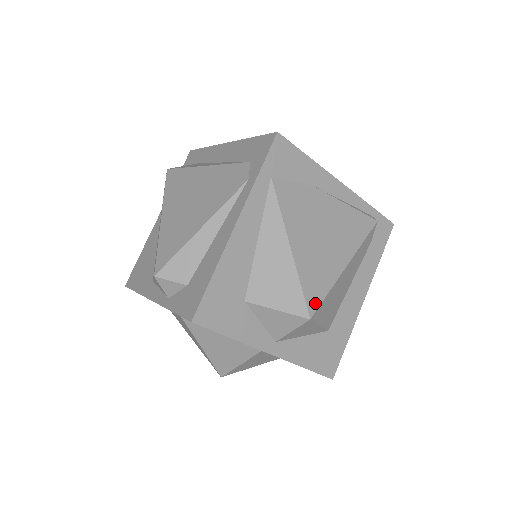
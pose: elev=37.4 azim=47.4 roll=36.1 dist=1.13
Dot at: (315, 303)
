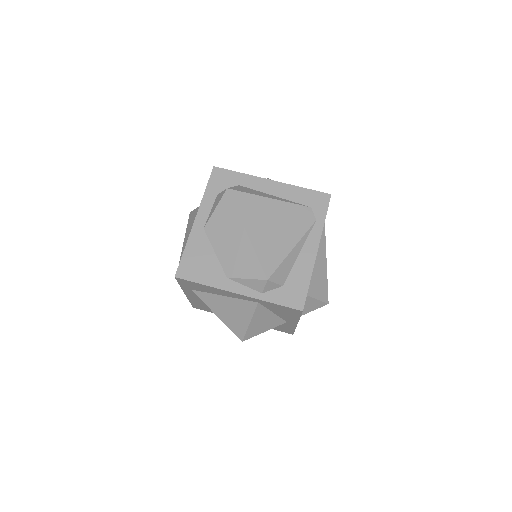
Dot at: occluded
